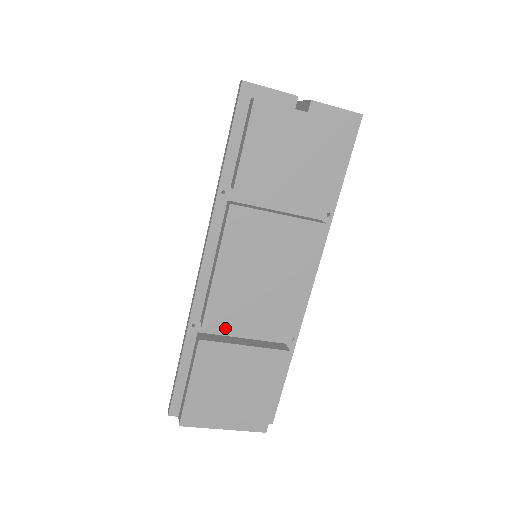
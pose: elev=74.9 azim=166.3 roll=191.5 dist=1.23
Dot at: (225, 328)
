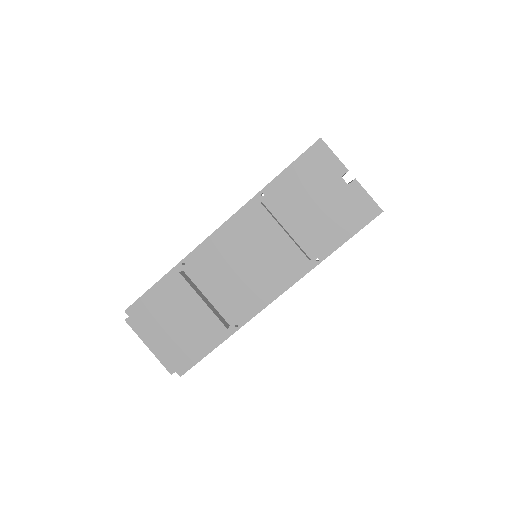
Dot at: (200, 278)
